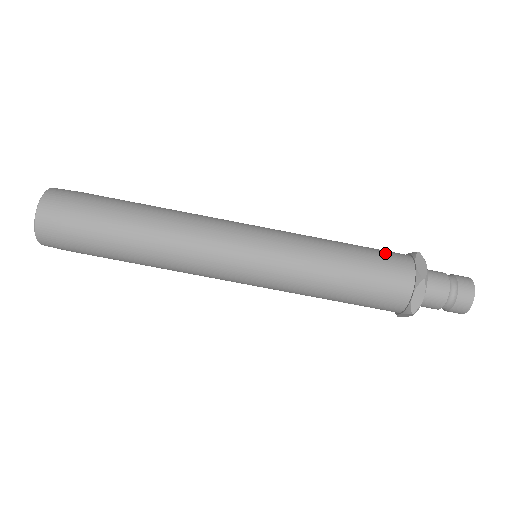
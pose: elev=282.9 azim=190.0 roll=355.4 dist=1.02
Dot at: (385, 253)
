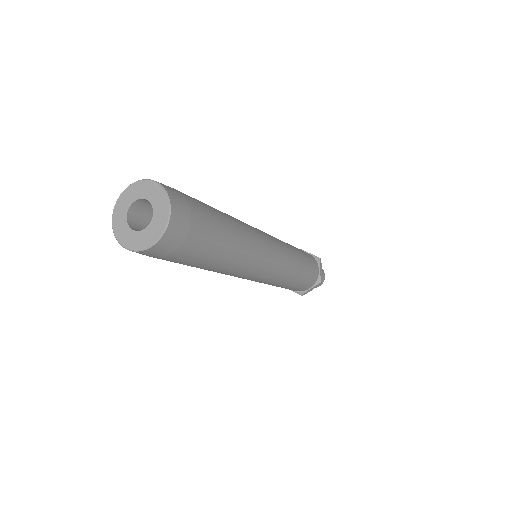
Dot at: (312, 261)
